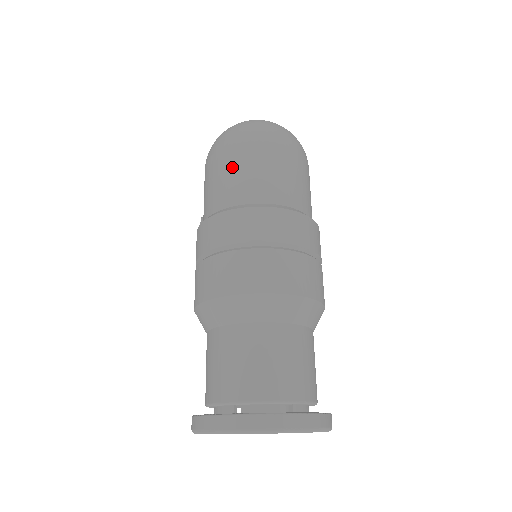
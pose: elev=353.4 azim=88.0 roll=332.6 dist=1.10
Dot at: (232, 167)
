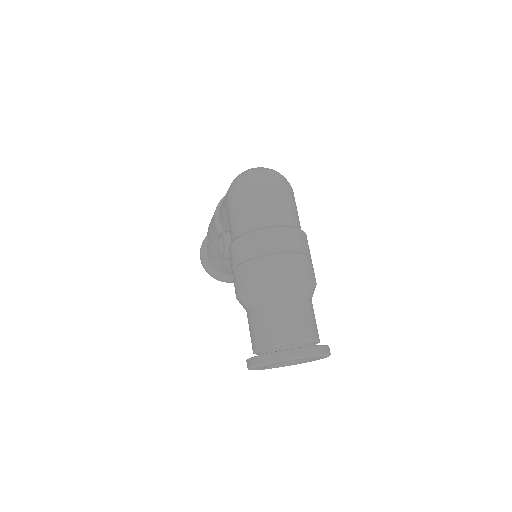
Dot at: (255, 201)
